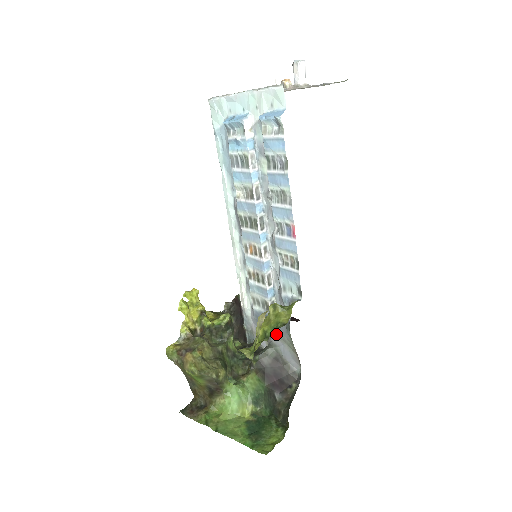
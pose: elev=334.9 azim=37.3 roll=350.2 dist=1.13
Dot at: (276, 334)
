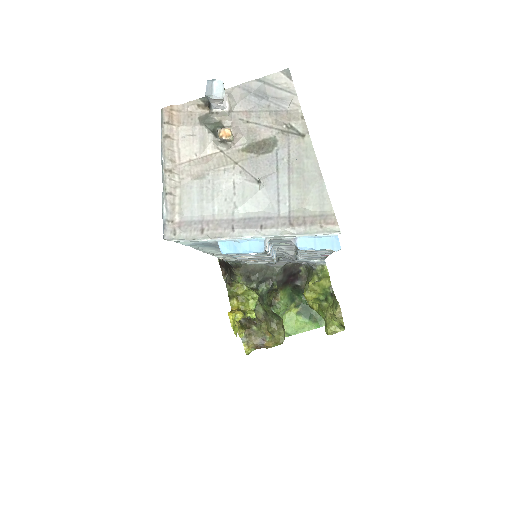
Dot at: (278, 262)
